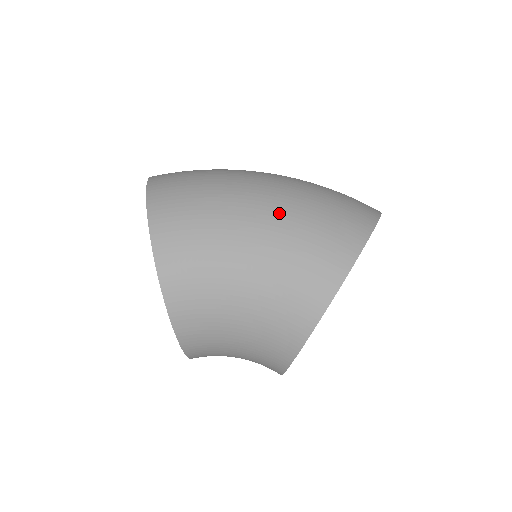
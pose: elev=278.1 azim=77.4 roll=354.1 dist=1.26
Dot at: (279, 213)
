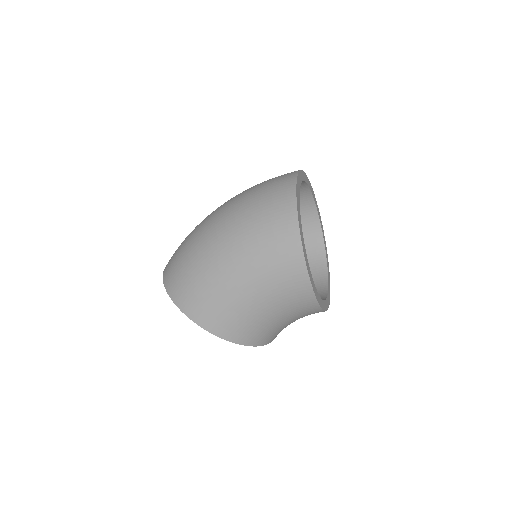
Dot at: (241, 255)
